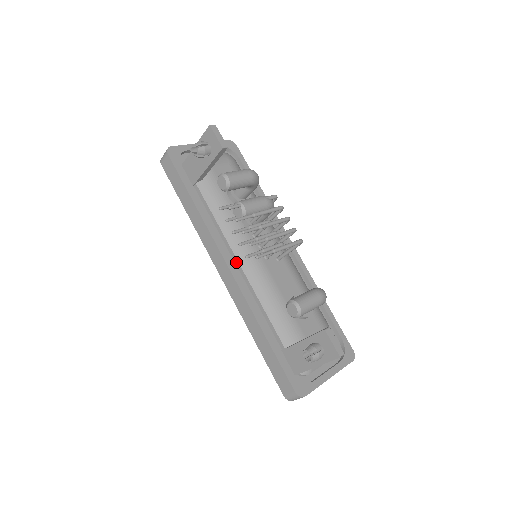
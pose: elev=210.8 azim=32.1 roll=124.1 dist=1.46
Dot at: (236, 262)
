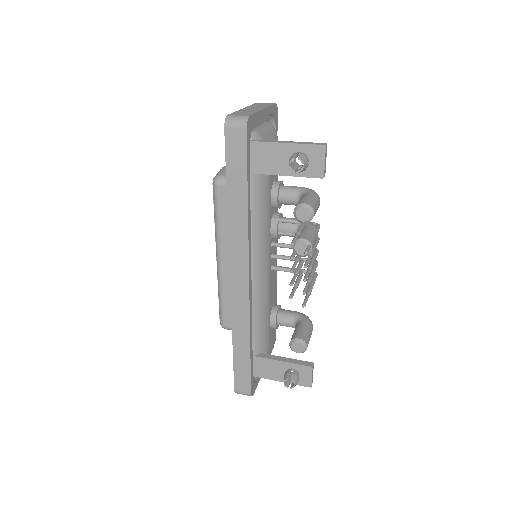
Dot at: (251, 271)
